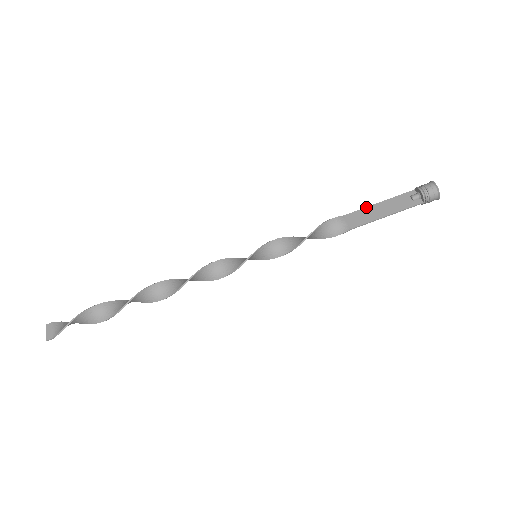
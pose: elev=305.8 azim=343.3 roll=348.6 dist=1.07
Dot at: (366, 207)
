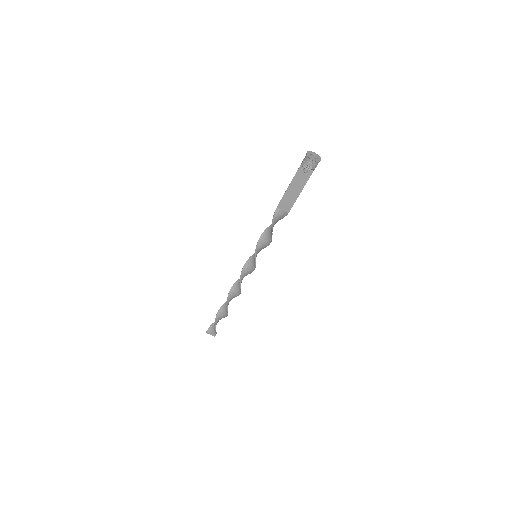
Dot at: (284, 194)
